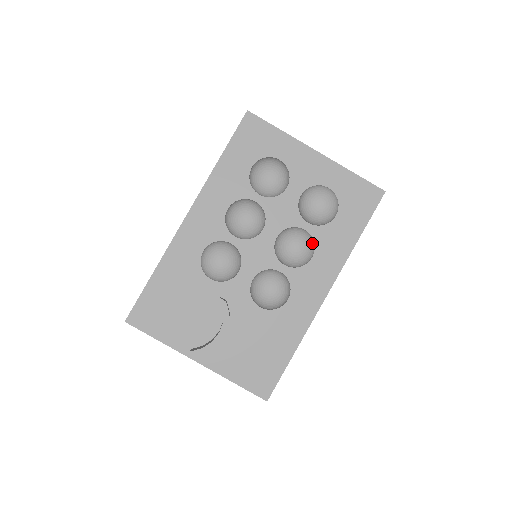
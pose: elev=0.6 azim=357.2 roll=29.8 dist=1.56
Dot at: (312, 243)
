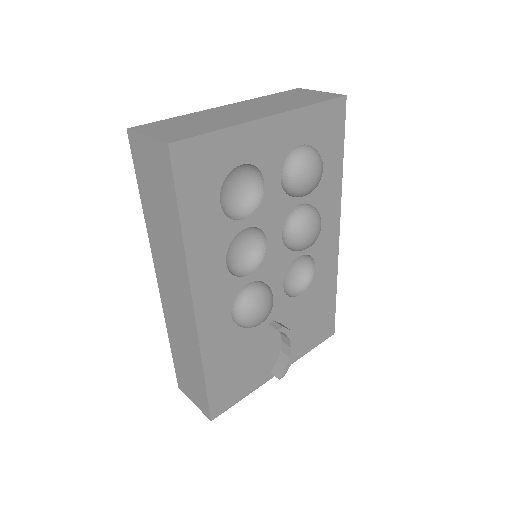
Dot at: (317, 213)
